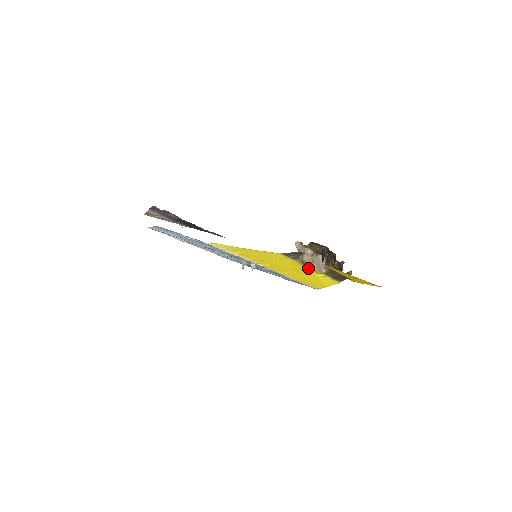
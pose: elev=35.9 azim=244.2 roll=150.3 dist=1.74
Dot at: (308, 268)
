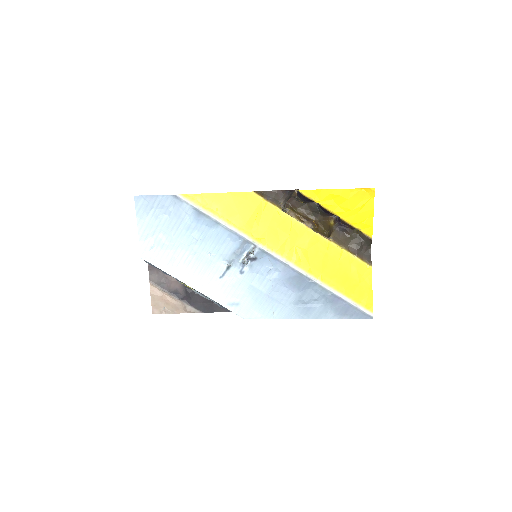
Dot at: (304, 227)
